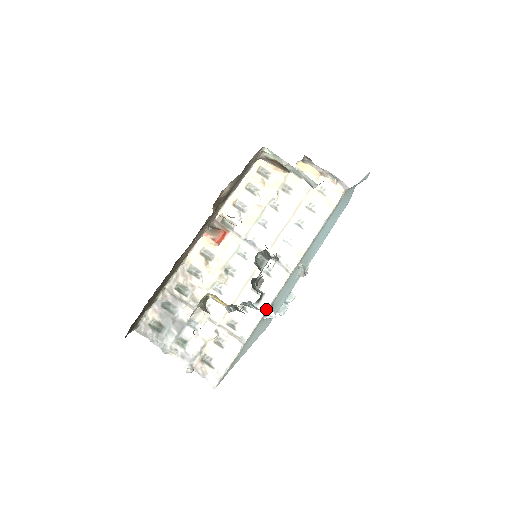
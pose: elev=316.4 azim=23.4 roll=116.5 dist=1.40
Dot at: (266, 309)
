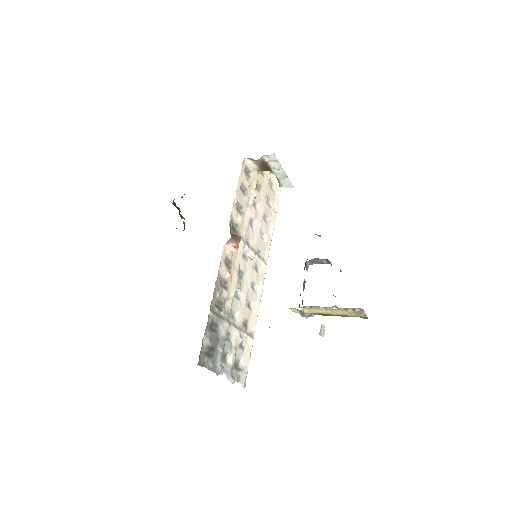
Dot at: occluded
